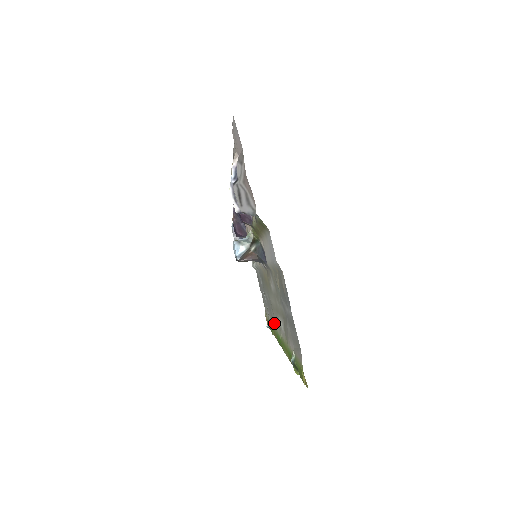
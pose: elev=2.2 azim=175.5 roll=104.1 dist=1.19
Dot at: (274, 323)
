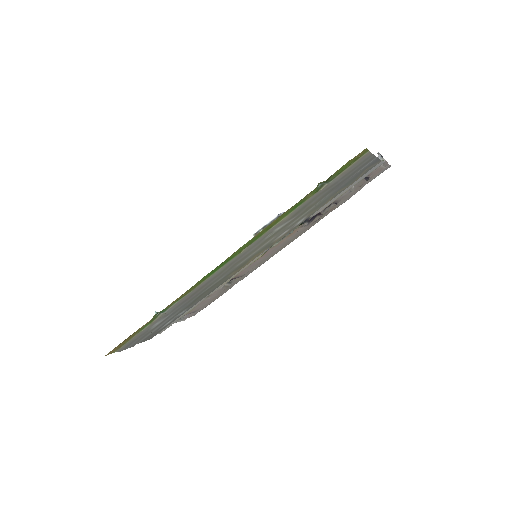
Dot at: (213, 277)
